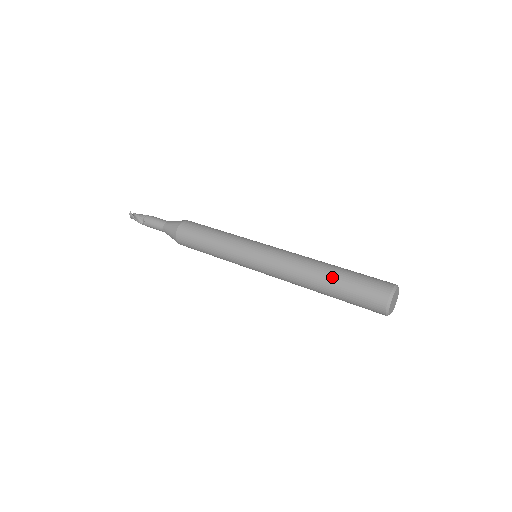
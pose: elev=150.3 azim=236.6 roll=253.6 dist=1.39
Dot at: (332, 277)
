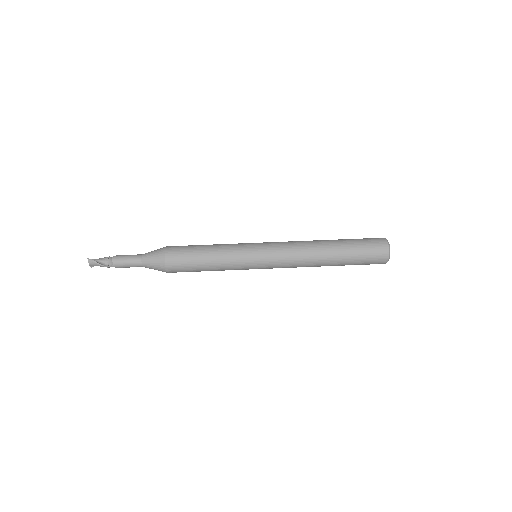
Dot at: (339, 247)
